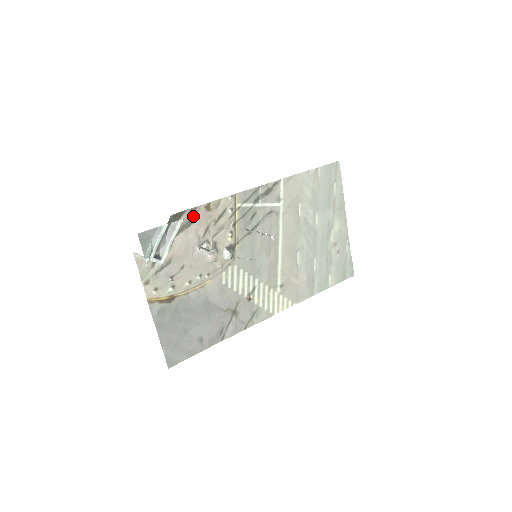
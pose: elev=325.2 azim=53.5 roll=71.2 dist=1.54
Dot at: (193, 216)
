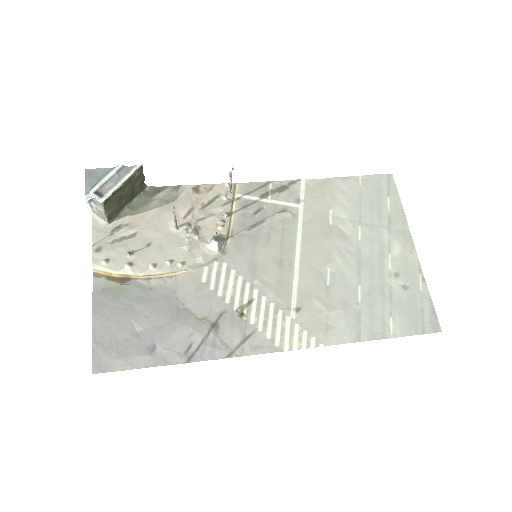
Dot at: (175, 193)
